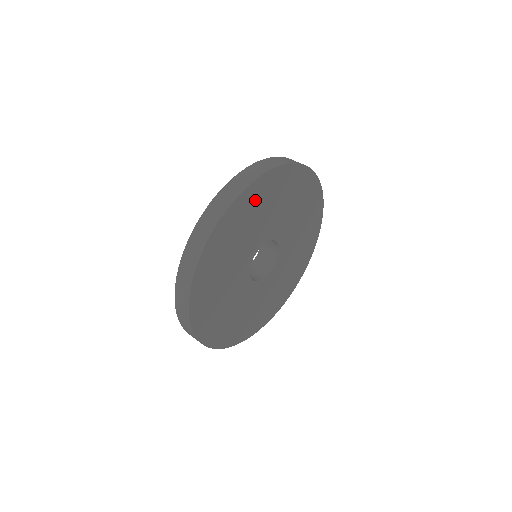
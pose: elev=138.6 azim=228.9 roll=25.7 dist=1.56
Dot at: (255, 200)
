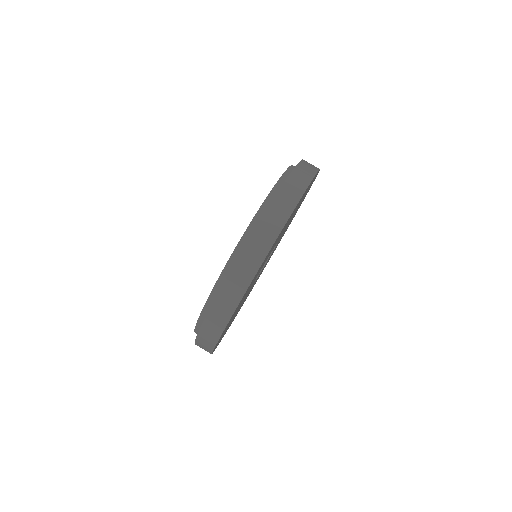
Dot at: occluded
